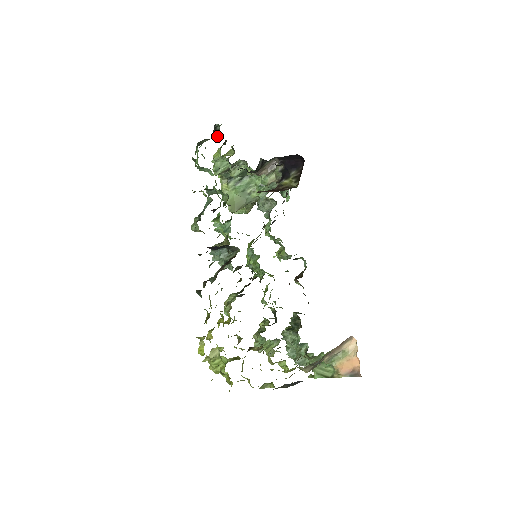
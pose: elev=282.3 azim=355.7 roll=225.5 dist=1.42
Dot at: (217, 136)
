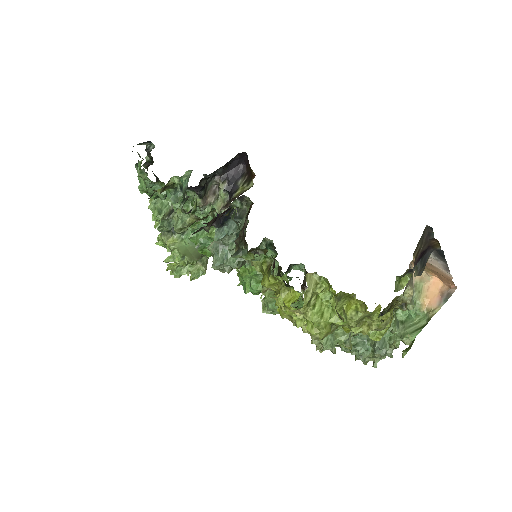
Dot at: occluded
